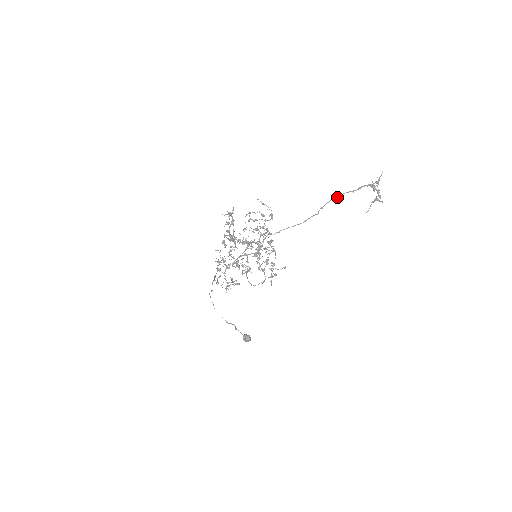
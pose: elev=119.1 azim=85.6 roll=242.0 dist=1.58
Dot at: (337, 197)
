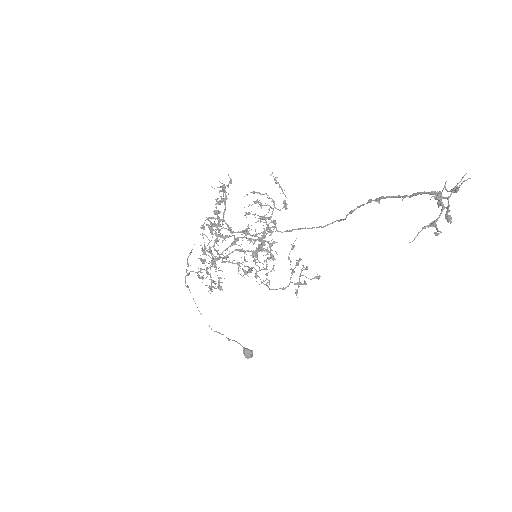
Dot at: (375, 200)
